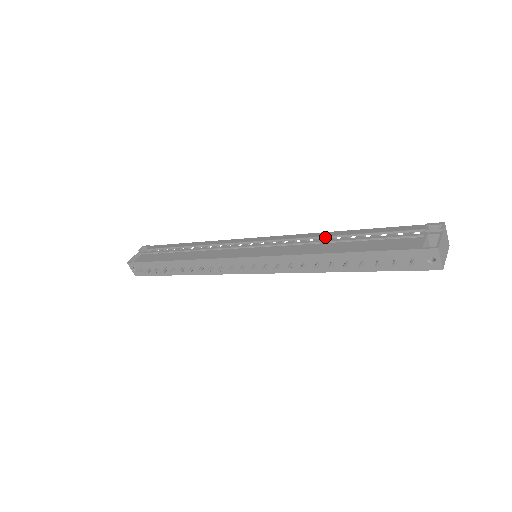
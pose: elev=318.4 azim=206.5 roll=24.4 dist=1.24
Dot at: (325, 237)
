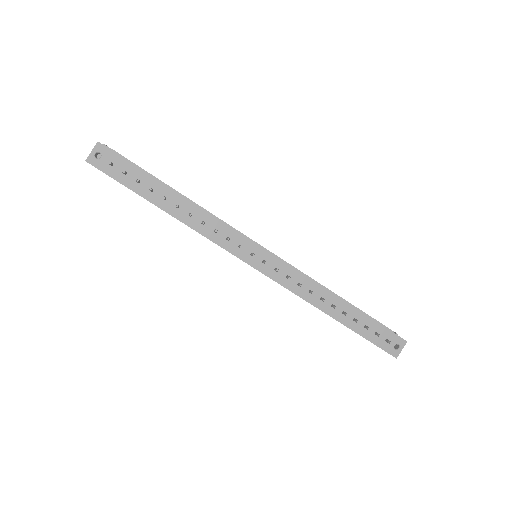
Dot at: occluded
